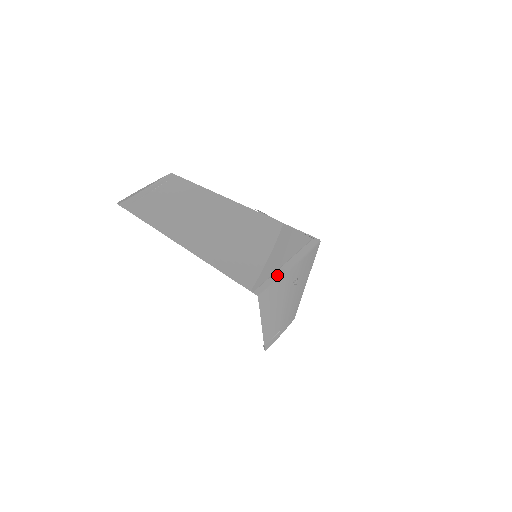
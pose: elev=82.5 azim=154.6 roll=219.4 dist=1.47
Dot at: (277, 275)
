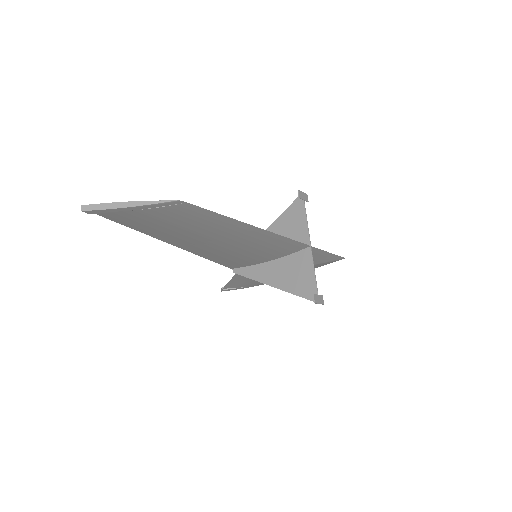
Dot at: occluded
